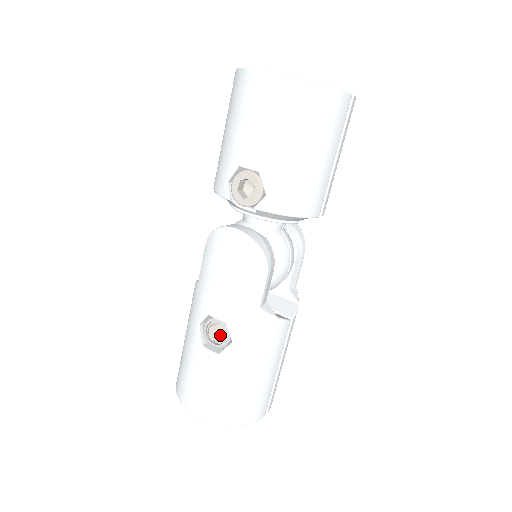
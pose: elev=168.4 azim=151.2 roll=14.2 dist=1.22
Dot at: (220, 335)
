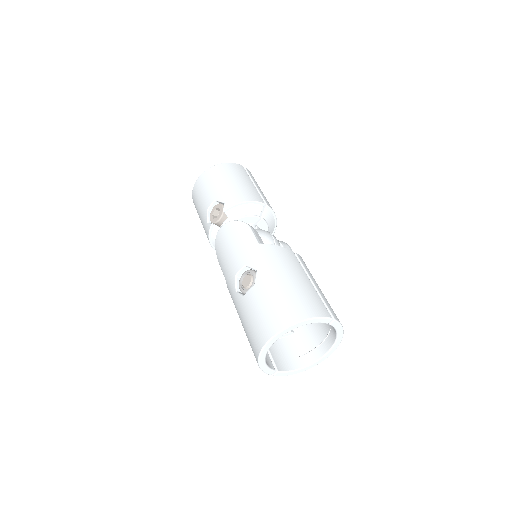
Dot at: (249, 278)
